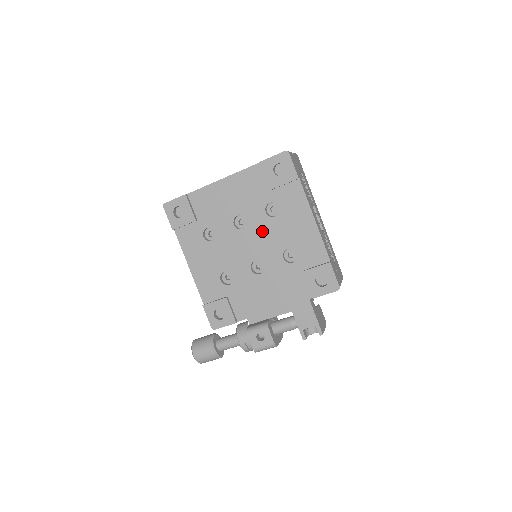
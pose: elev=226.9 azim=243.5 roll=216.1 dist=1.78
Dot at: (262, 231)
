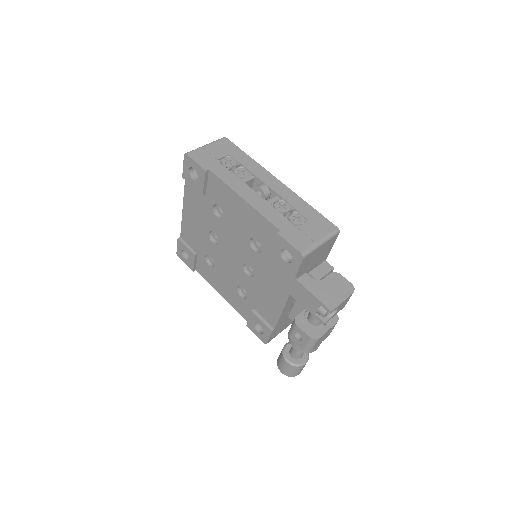
Dot at: (227, 236)
